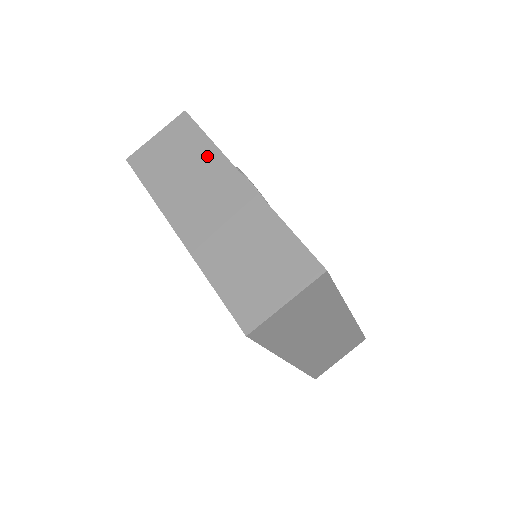
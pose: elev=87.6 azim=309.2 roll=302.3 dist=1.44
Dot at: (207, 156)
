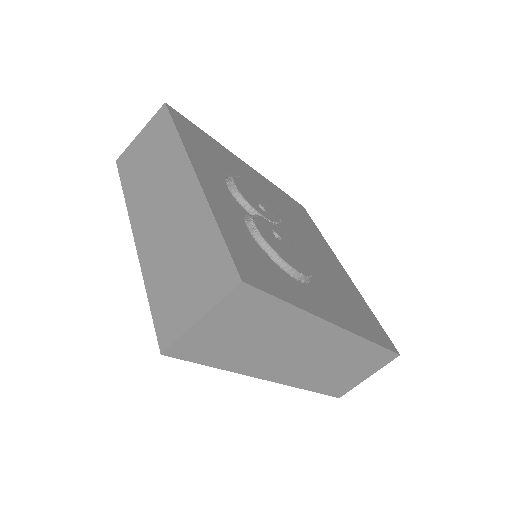
Dot at: (292, 322)
